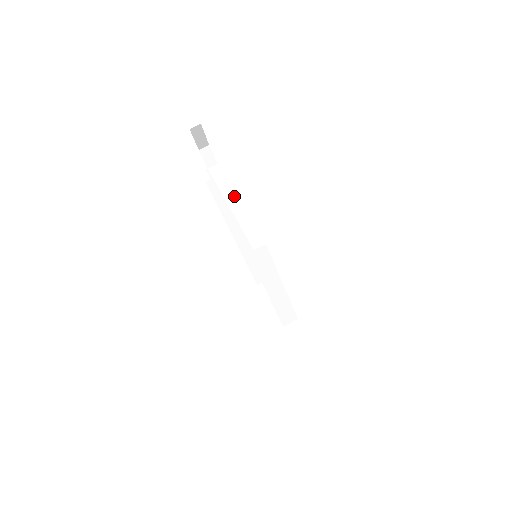
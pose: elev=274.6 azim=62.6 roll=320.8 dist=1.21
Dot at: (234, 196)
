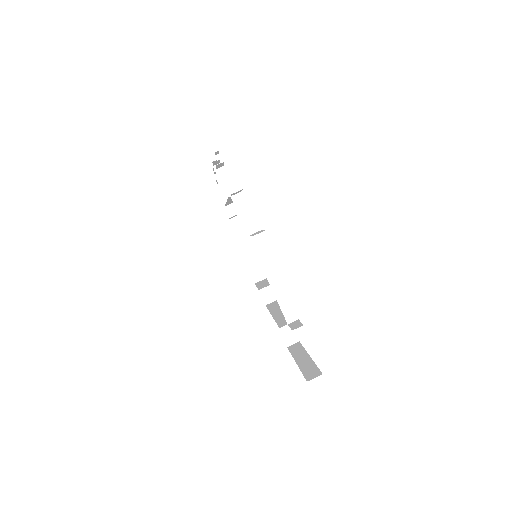
Dot at: (265, 250)
